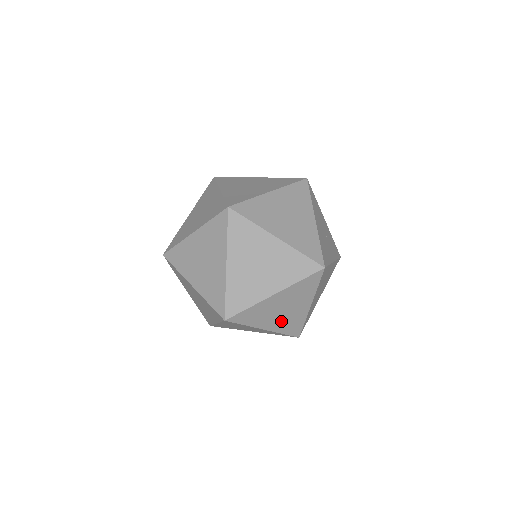
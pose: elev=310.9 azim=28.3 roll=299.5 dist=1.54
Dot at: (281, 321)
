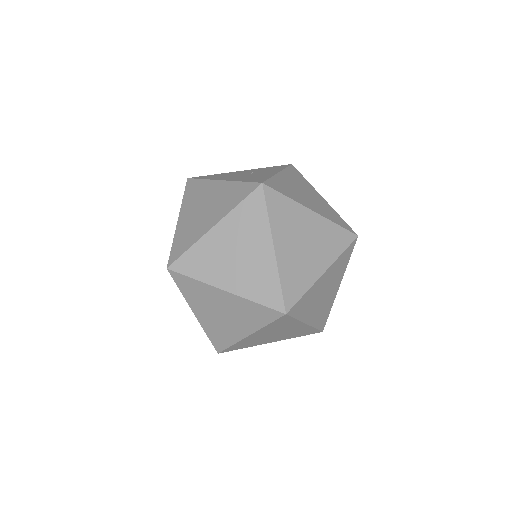
Dot at: (320, 251)
